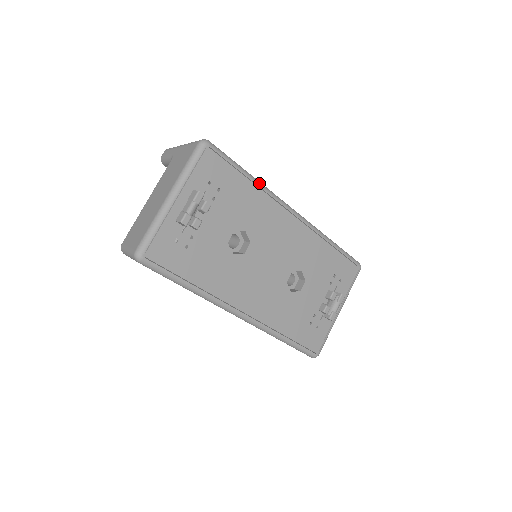
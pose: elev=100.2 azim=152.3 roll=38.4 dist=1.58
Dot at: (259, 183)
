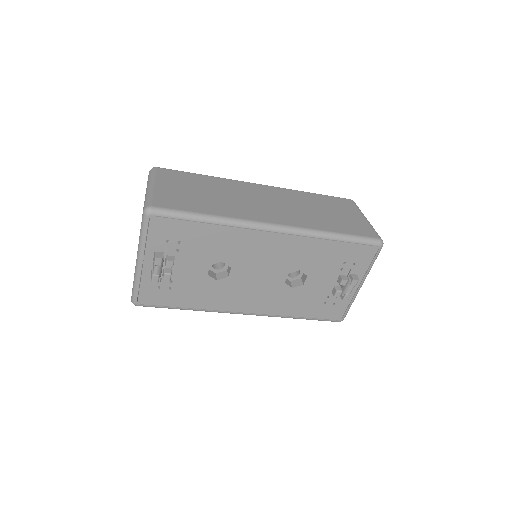
Dot at: (220, 221)
